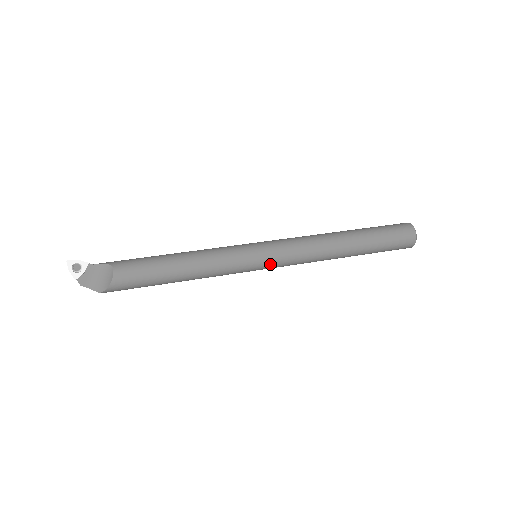
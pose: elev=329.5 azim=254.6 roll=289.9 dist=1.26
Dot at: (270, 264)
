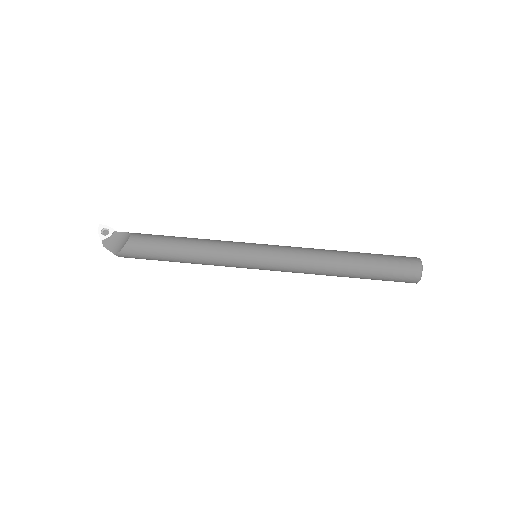
Dot at: (265, 263)
